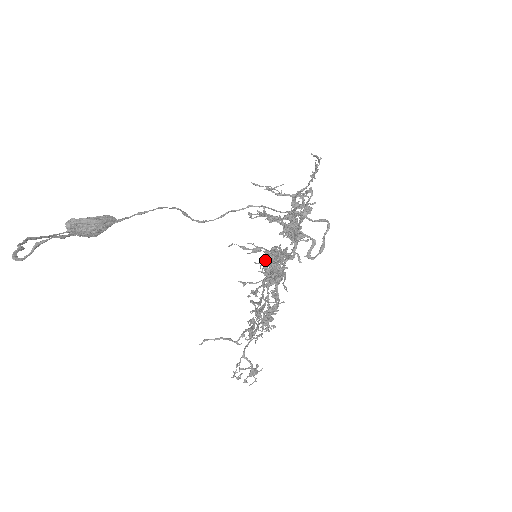
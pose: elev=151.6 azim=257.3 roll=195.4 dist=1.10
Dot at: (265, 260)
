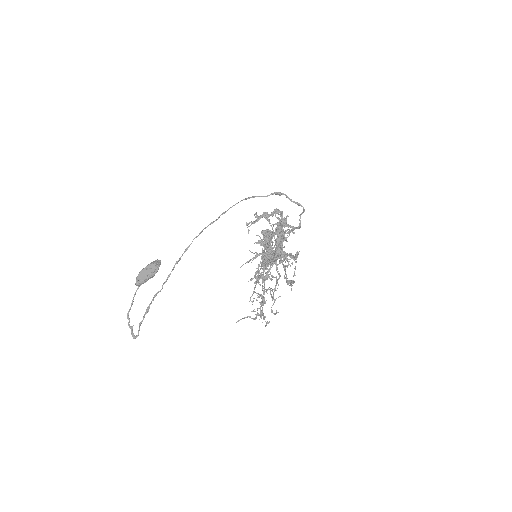
Dot at: (261, 243)
